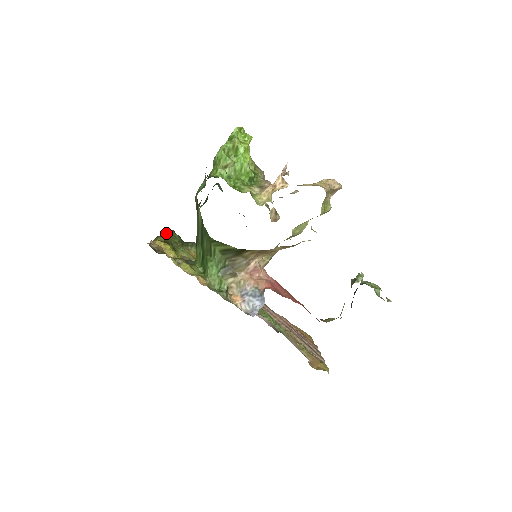
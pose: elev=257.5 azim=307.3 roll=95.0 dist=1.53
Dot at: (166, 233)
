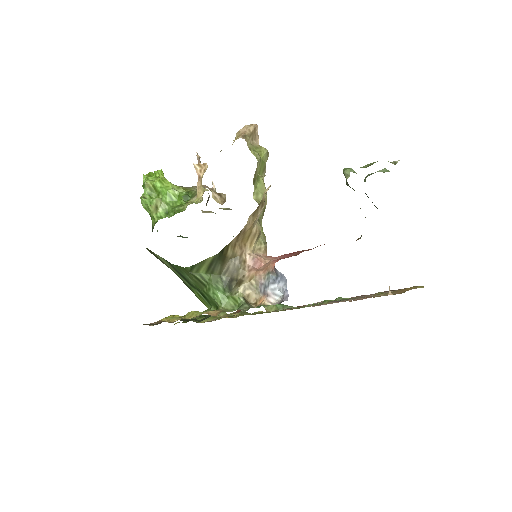
Dot at: occluded
